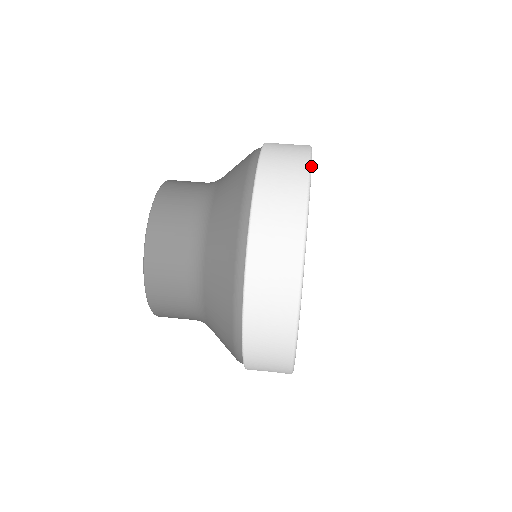
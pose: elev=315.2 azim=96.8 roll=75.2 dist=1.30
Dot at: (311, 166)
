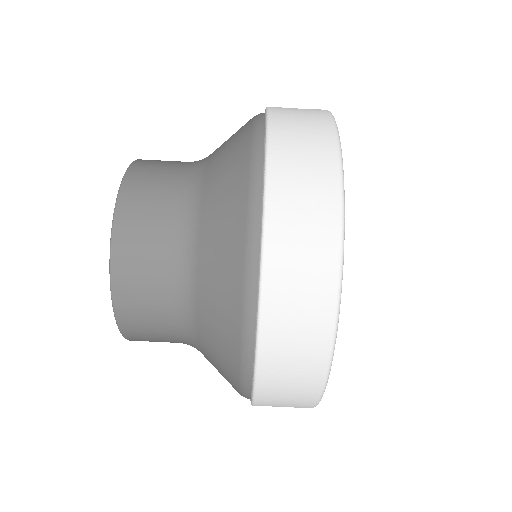
Dot at: (343, 177)
